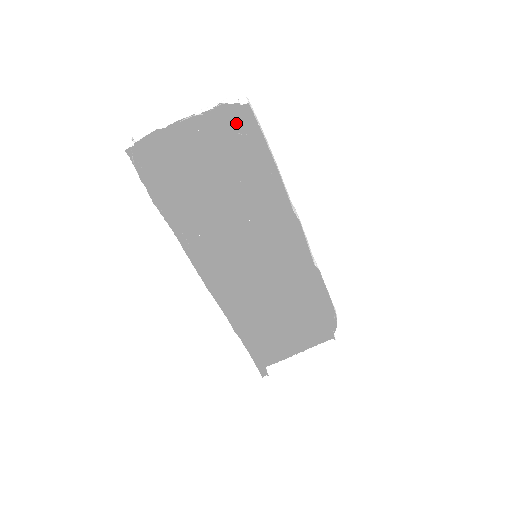
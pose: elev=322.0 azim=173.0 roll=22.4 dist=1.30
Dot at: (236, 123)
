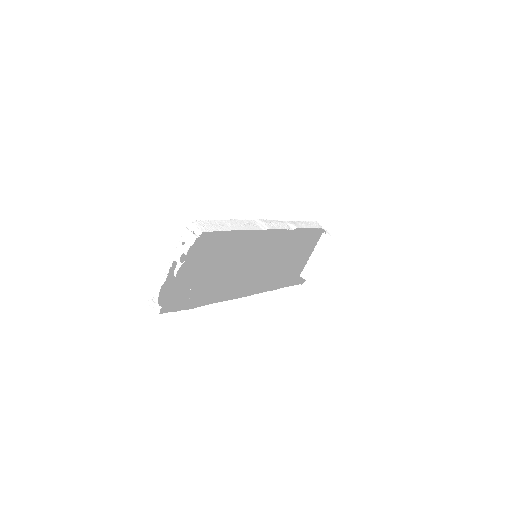
Dot at: occluded
